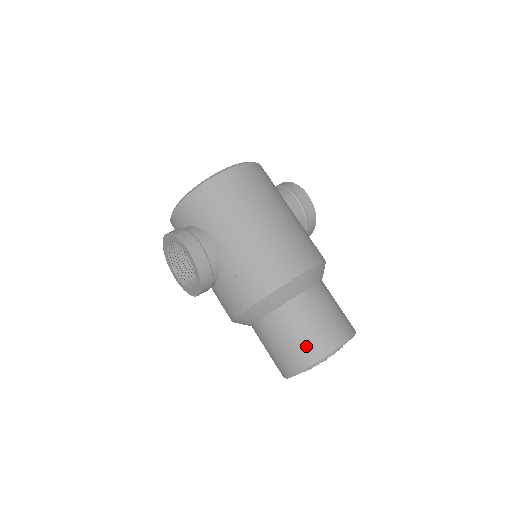
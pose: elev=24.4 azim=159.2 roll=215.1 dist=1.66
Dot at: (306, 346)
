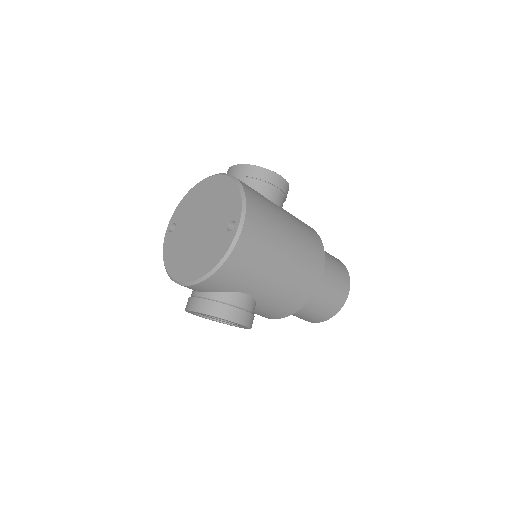
Dot at: (329, 309)
